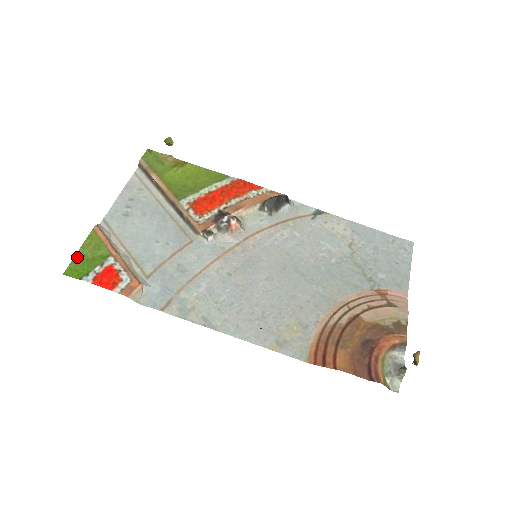
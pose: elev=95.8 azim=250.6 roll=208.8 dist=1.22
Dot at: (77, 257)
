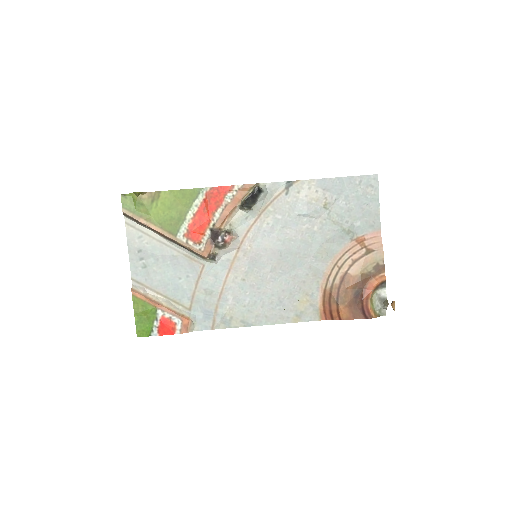
Dot at: (137, 321)
